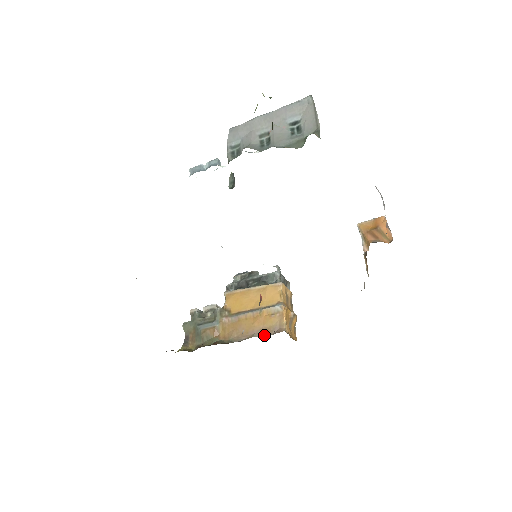
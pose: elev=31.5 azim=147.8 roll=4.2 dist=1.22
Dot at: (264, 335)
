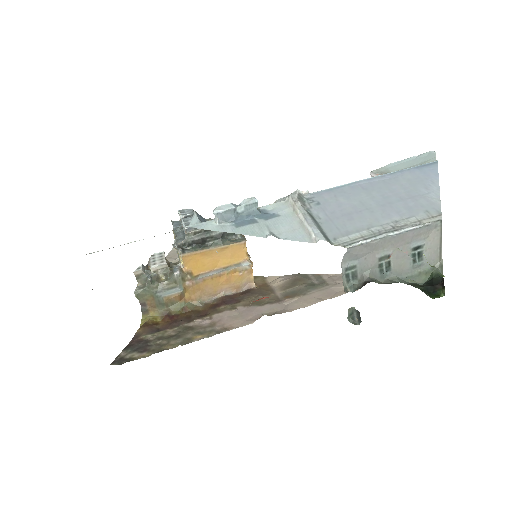
Dot at: (235, 292)
